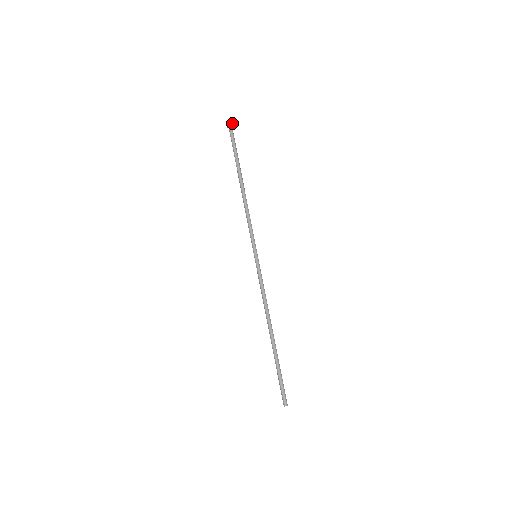
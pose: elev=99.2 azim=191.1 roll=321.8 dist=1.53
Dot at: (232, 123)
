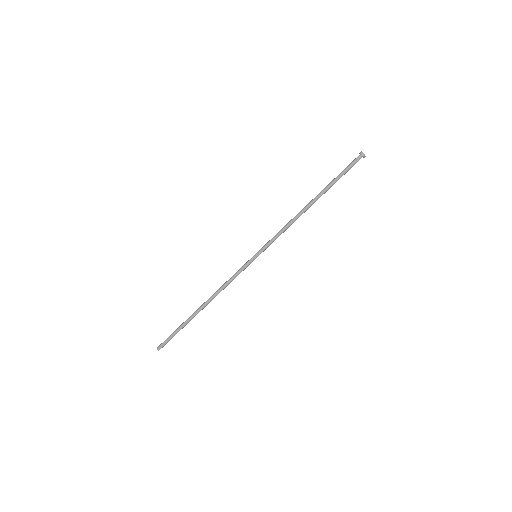
Dot at: (365, 156)
